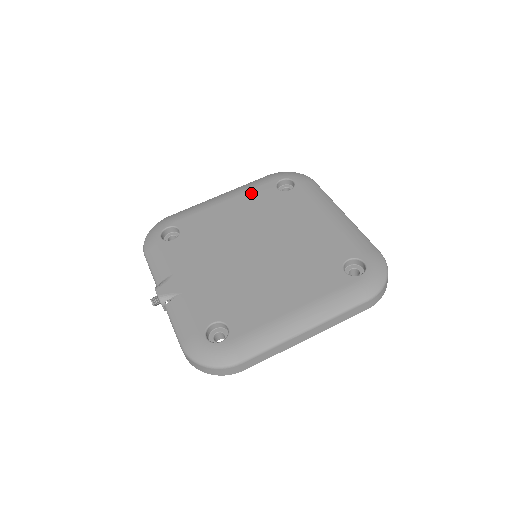
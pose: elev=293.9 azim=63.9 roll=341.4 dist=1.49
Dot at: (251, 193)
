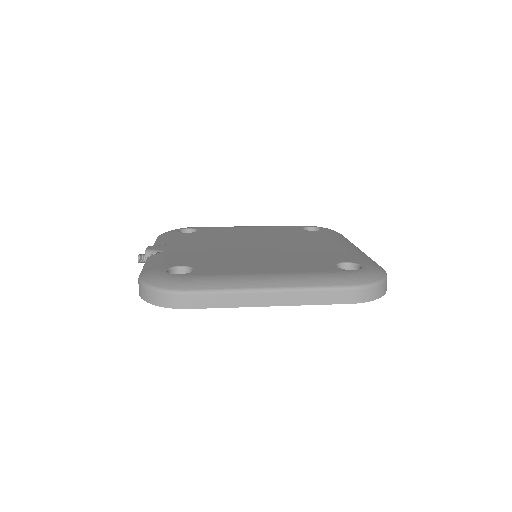
Dot at: (277, 227)
